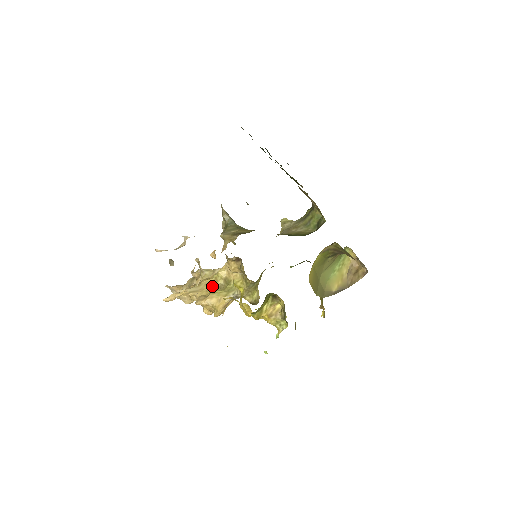
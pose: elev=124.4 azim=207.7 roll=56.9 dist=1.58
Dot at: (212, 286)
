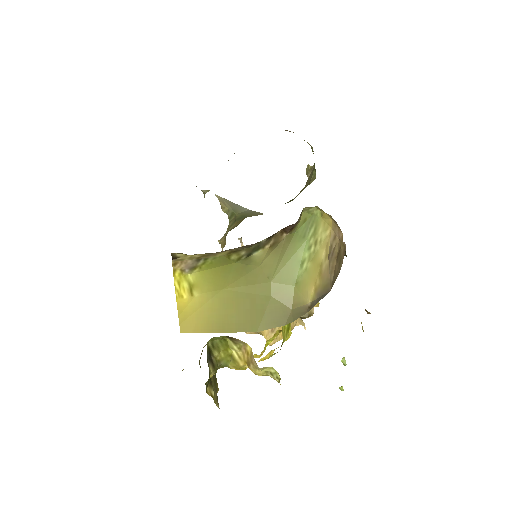
Dot at: occluded
